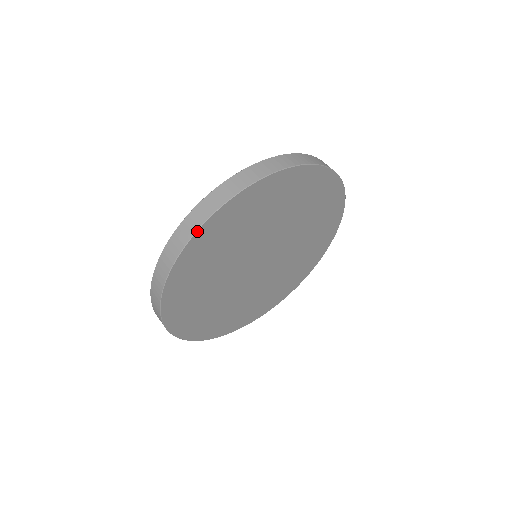
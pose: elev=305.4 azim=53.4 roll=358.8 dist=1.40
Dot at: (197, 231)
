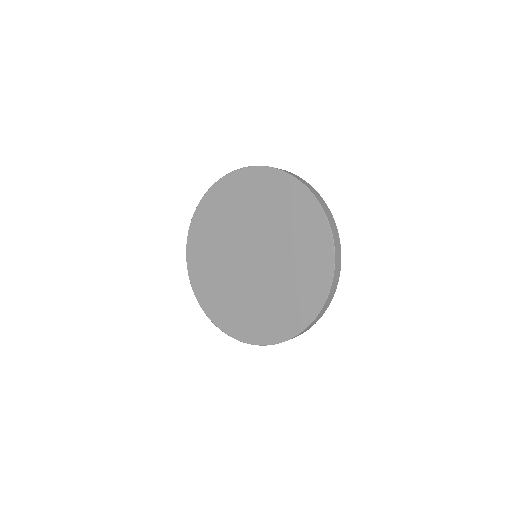
Dot at: occluded
